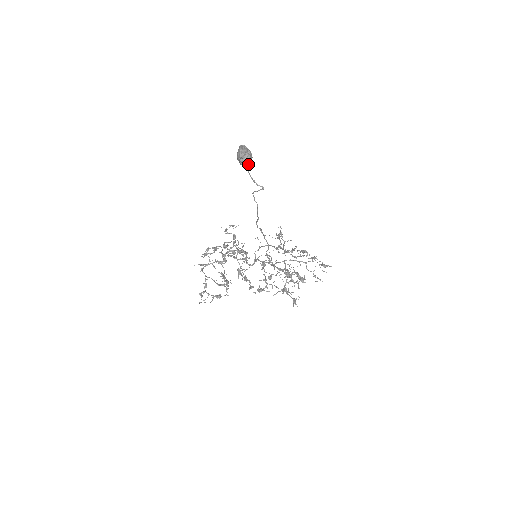
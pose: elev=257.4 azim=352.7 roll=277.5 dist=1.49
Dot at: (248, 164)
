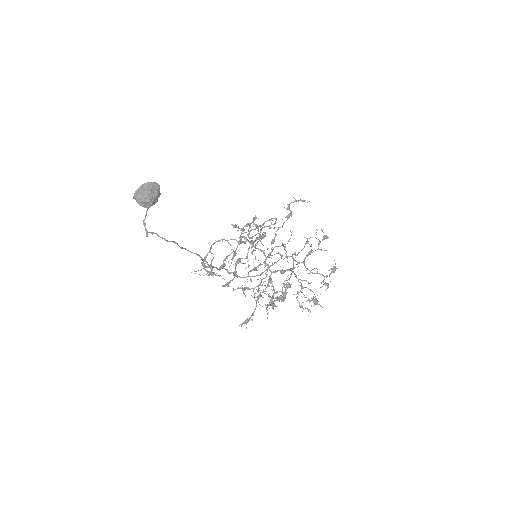
Dot at: (143, 206)
